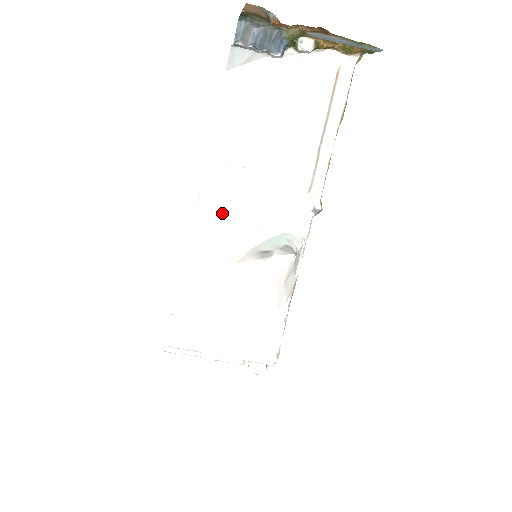
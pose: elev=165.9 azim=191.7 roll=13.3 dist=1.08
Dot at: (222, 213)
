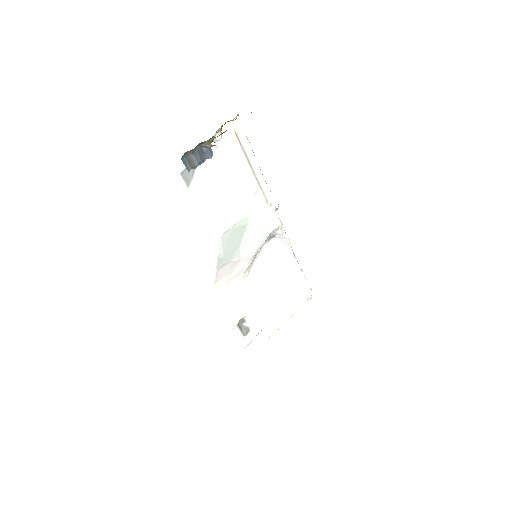
Dot at: (232, 255)
